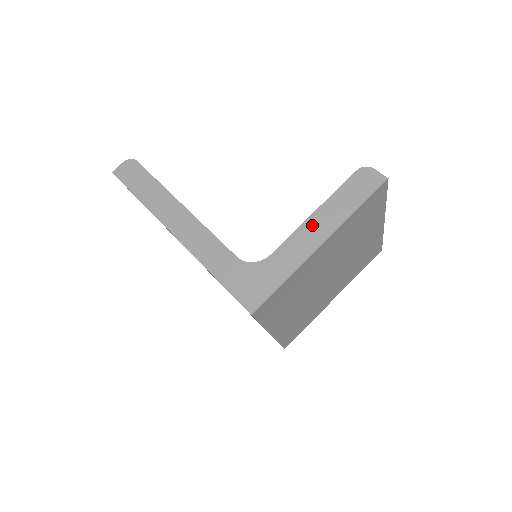
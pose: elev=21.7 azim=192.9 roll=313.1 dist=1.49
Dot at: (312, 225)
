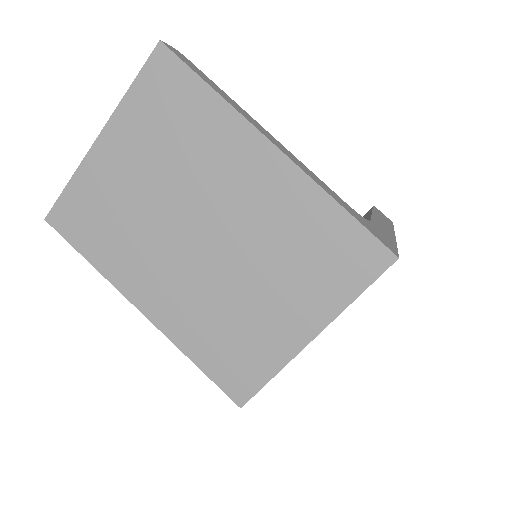
Dot at: occluded
